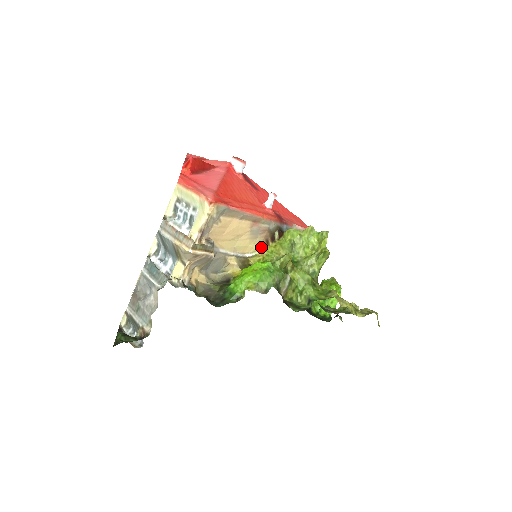
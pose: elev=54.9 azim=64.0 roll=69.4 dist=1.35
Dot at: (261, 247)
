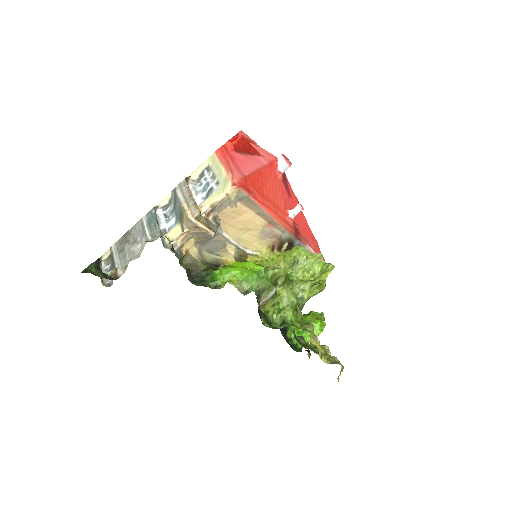
Dot at: (265, 250)
